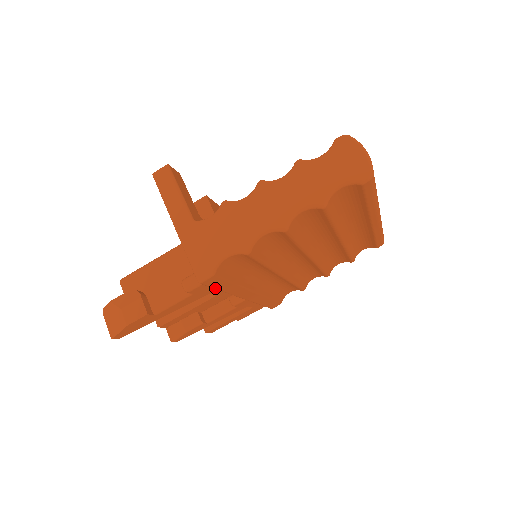
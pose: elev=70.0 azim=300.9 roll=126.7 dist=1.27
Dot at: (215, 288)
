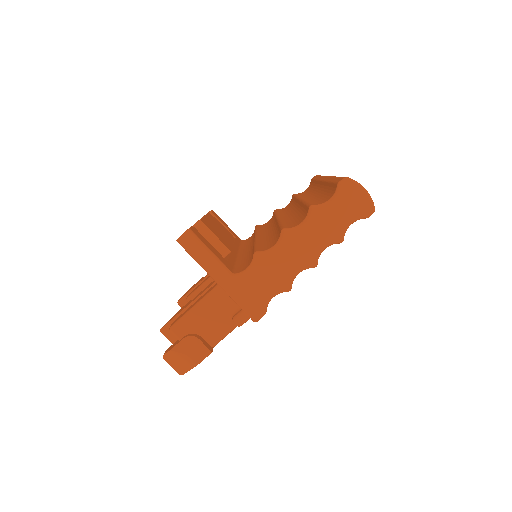
Dot at: occluded
